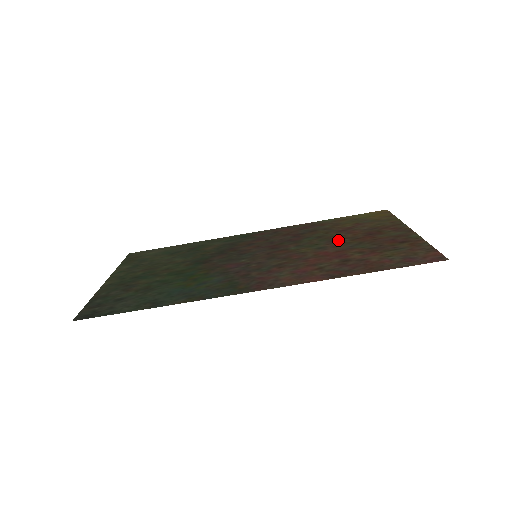
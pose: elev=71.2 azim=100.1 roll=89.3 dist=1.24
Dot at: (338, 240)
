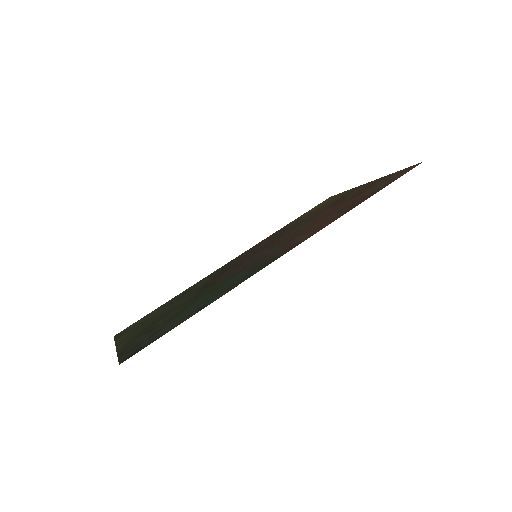
Dot at: (317, 215)
